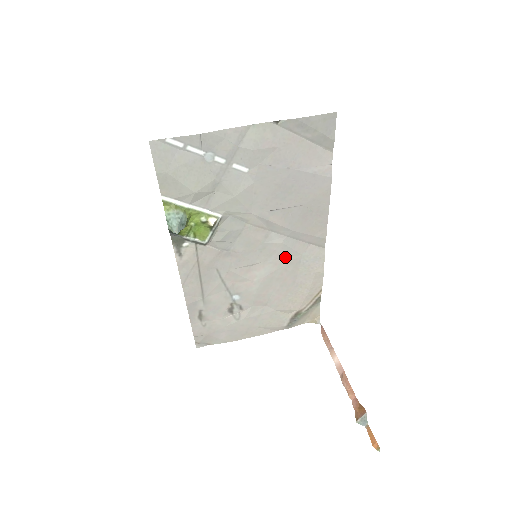
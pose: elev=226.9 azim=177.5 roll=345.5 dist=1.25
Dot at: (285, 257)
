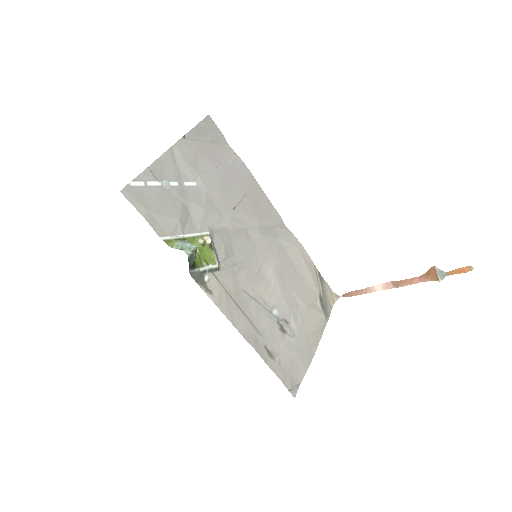
Dot at: (272, 248)
